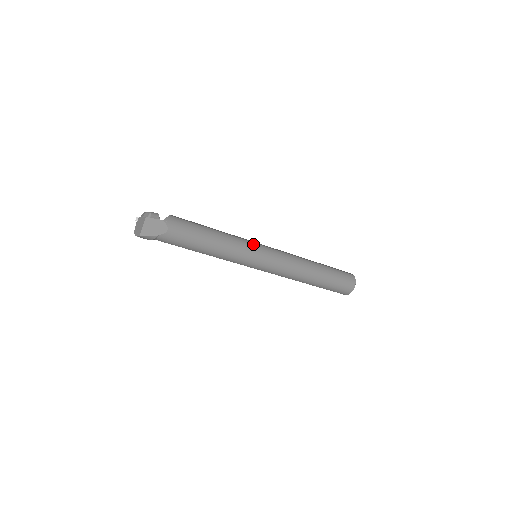
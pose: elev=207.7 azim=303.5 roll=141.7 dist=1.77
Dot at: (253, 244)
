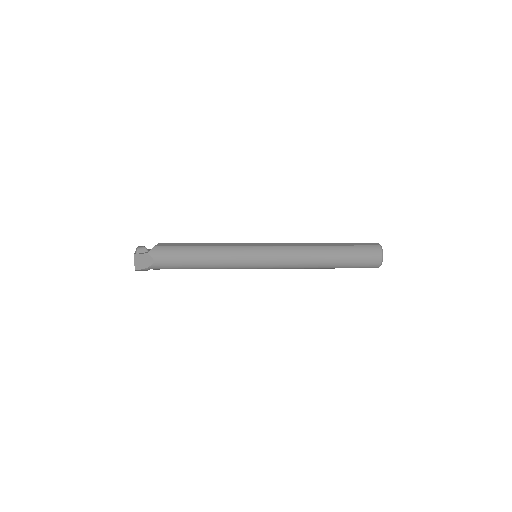
Dot at: (245, 248)
